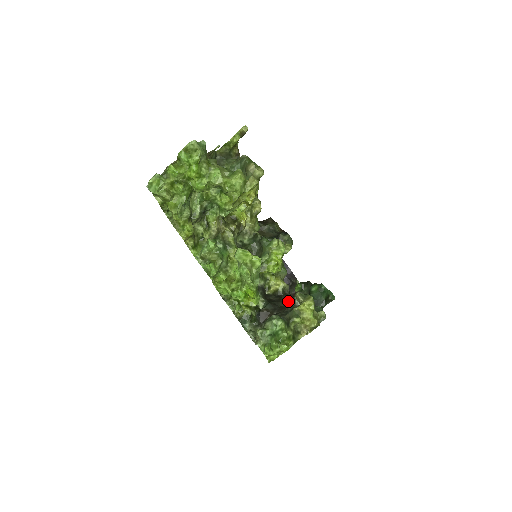
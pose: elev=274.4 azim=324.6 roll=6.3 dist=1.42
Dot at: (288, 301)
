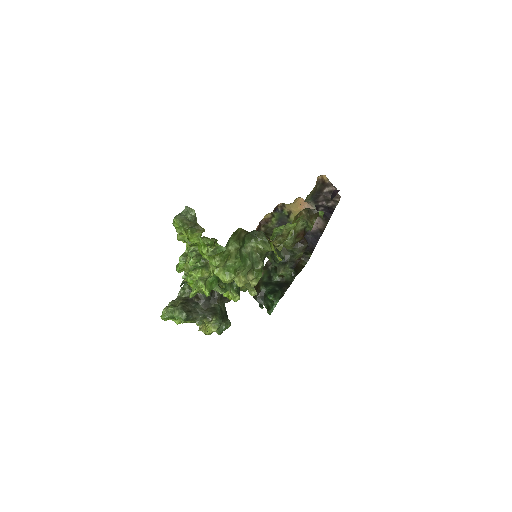
Dot at: (215, 308)
